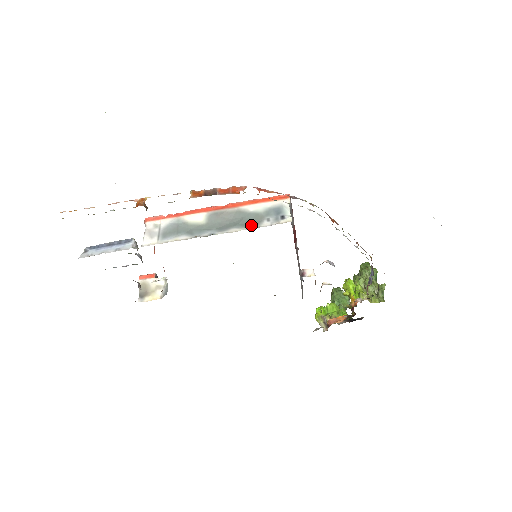
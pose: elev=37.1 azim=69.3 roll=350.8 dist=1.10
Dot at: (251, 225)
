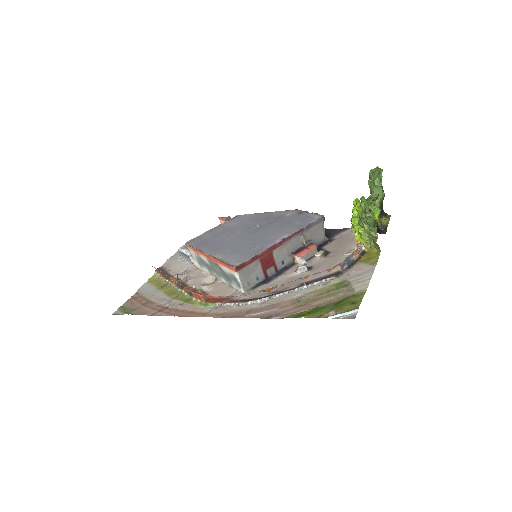
Dot at: (229, 282)
